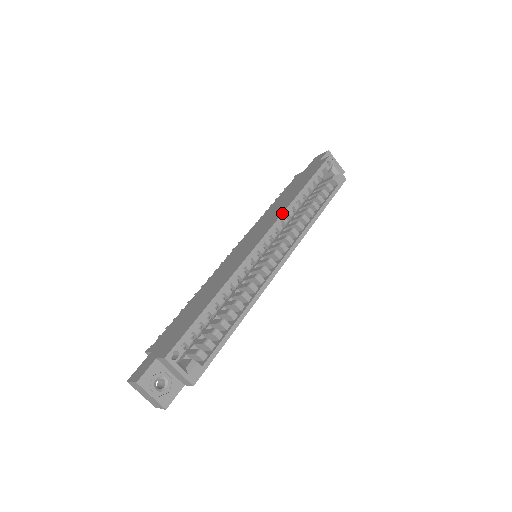
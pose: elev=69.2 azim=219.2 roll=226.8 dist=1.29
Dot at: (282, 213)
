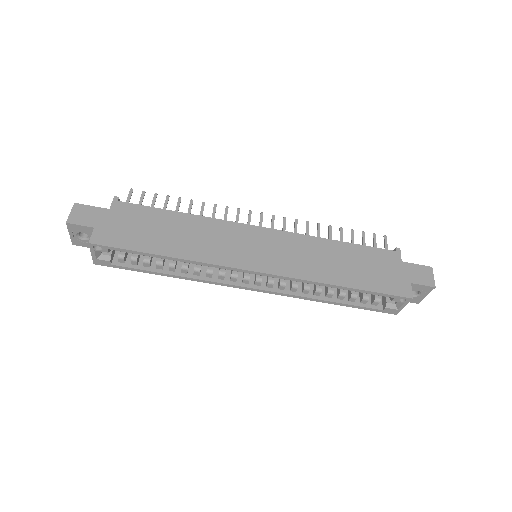
Dot at: (300, 279)
